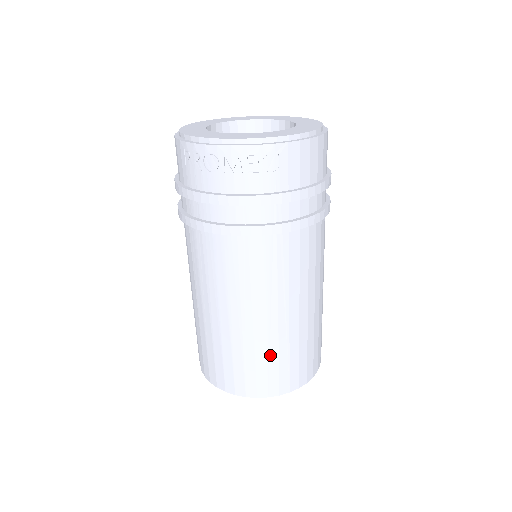
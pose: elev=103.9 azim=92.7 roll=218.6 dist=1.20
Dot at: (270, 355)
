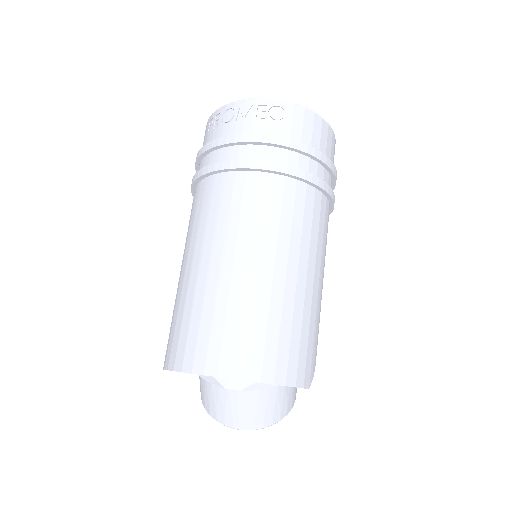
Dot at: (244, 314)
